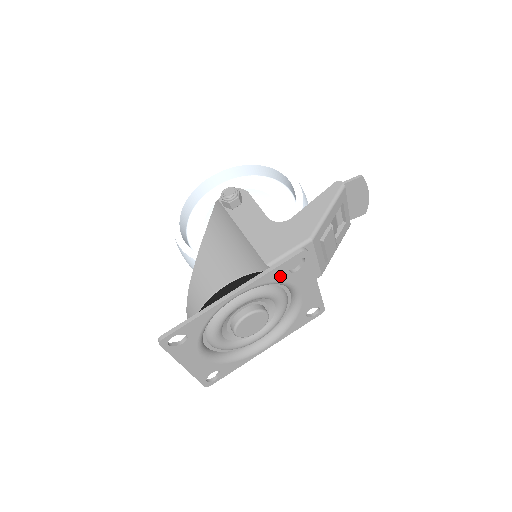
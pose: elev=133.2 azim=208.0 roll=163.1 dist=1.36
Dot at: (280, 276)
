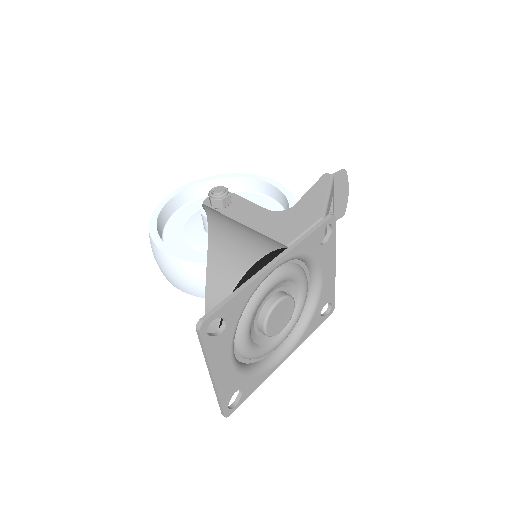
Dot at: (312, 247)
